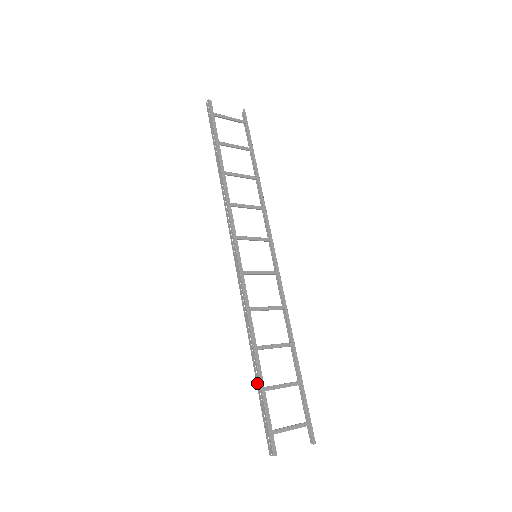
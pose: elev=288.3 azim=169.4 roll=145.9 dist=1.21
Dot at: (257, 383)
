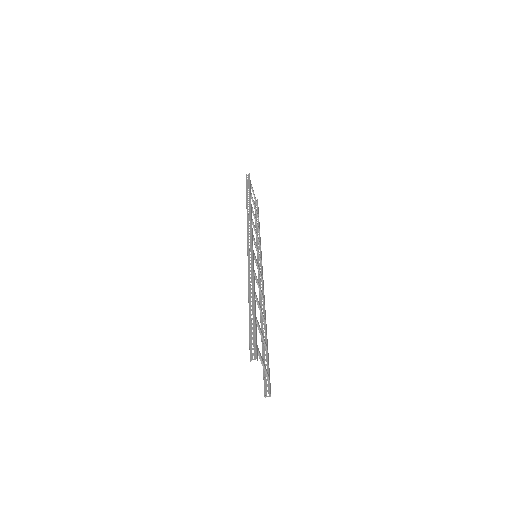
Dot at: (250, 310)
